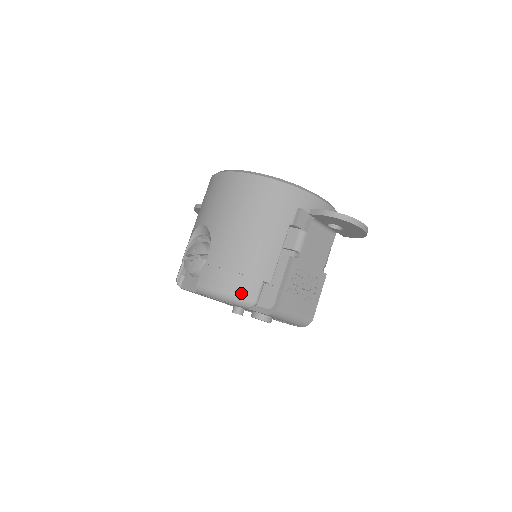
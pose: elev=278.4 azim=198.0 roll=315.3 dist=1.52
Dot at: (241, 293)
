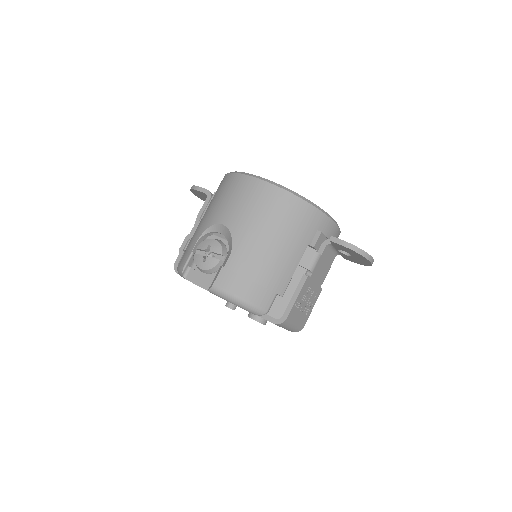
Dot at: (256, 302)
